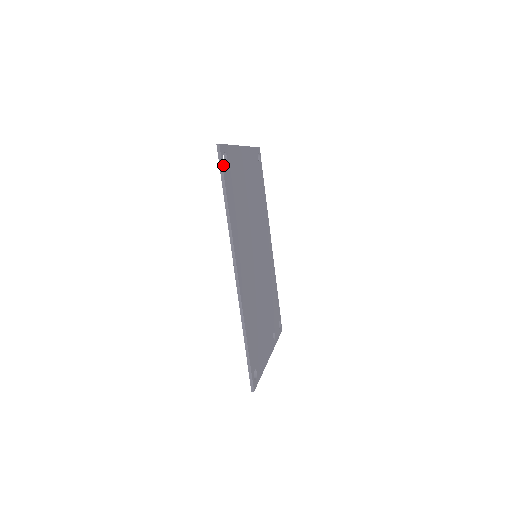
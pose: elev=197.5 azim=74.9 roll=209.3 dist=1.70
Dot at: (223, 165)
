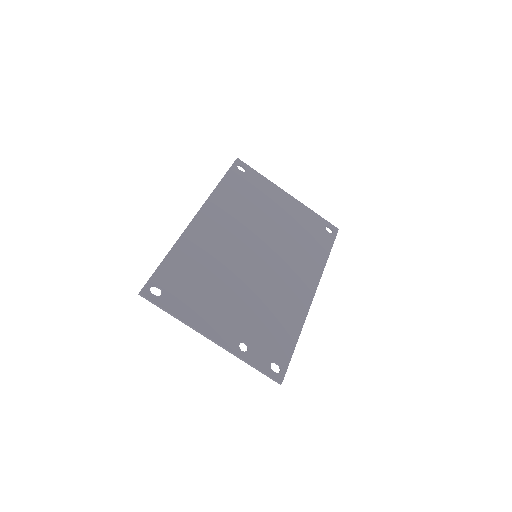
Dot at: (234, 167)
